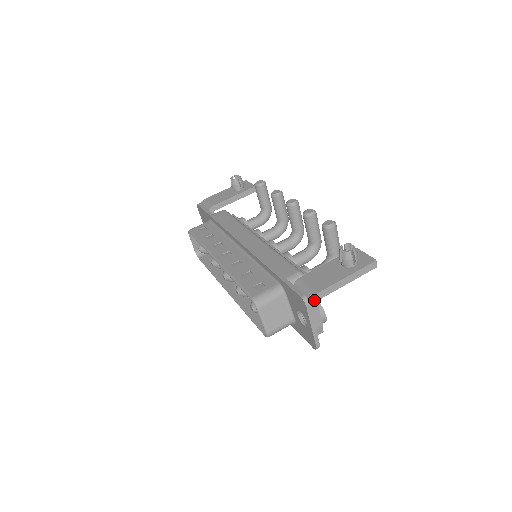
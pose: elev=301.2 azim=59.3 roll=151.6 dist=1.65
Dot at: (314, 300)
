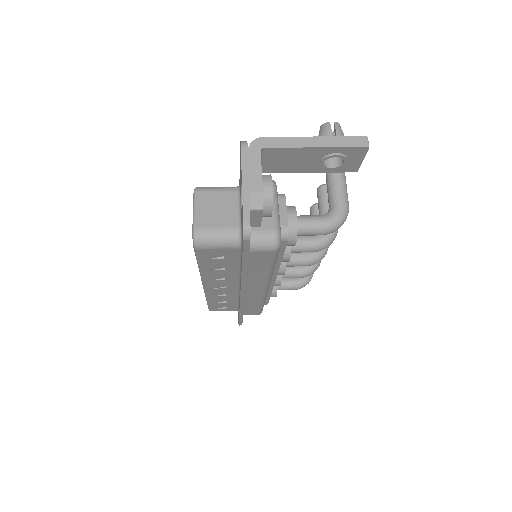
Dot at: (256, 145)
